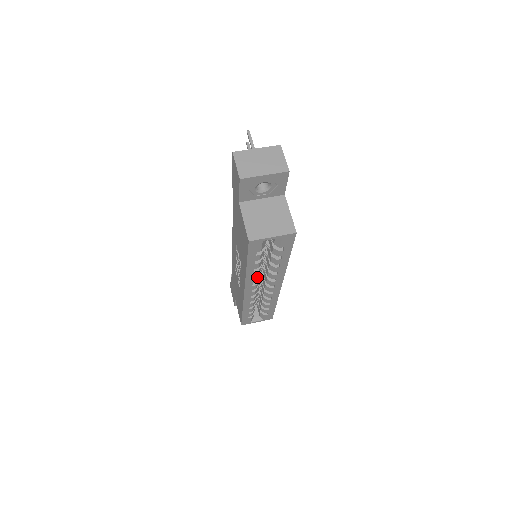
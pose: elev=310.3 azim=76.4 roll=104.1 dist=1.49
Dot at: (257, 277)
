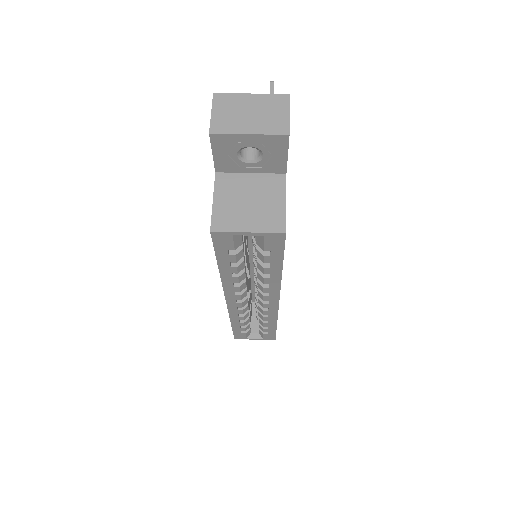
Dot at: (240, 285)
